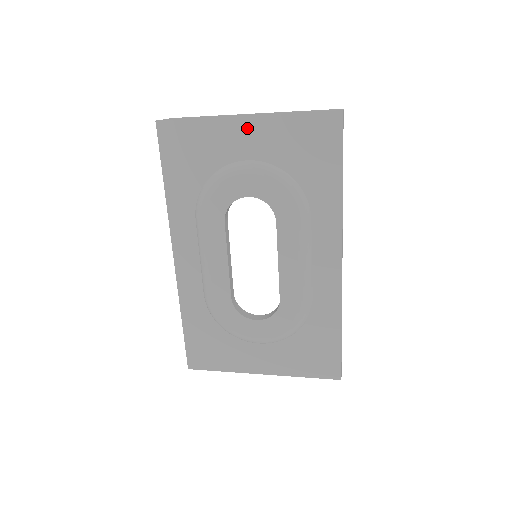
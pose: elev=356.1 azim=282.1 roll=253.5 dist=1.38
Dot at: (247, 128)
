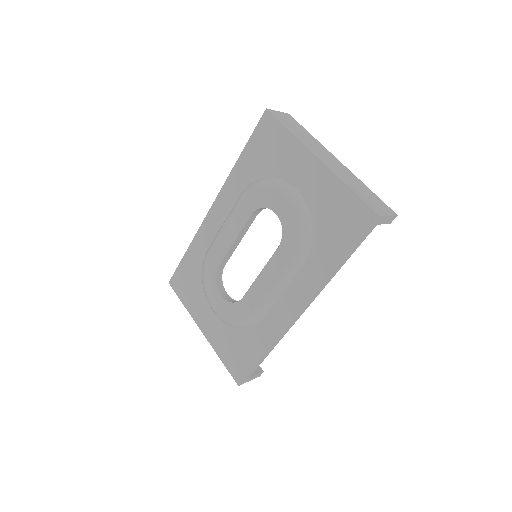
Dot at: (313, 167)
